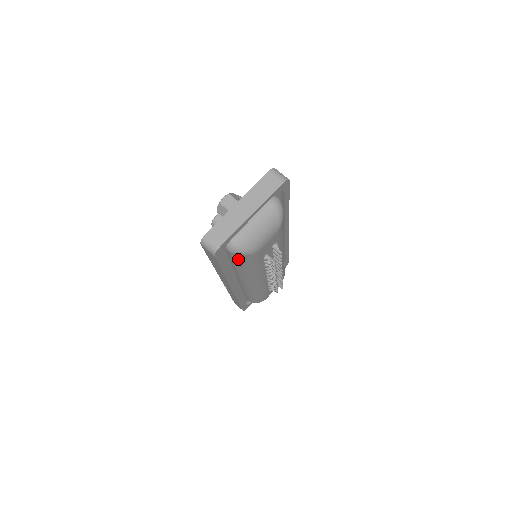
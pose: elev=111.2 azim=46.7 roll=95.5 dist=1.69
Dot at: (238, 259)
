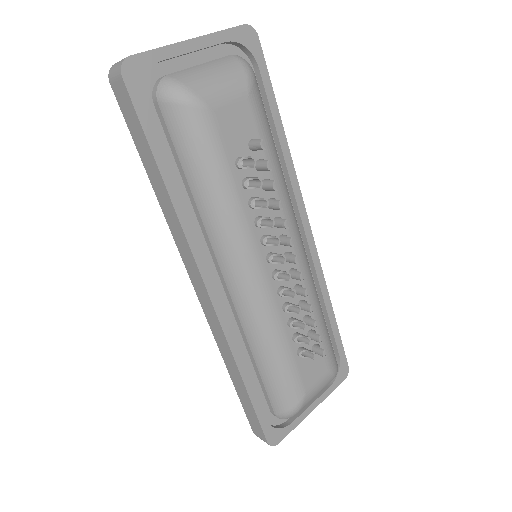
Dot at: (180, 131)
